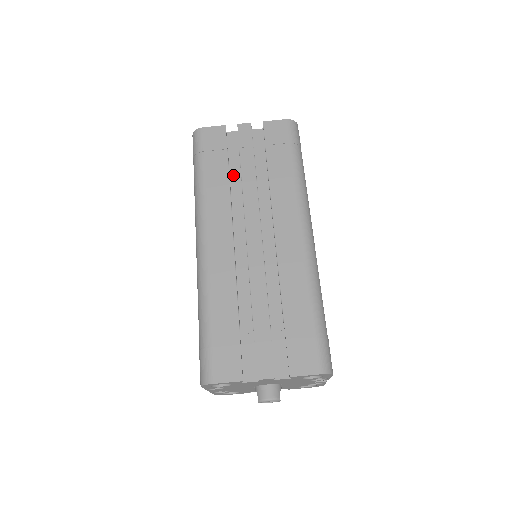
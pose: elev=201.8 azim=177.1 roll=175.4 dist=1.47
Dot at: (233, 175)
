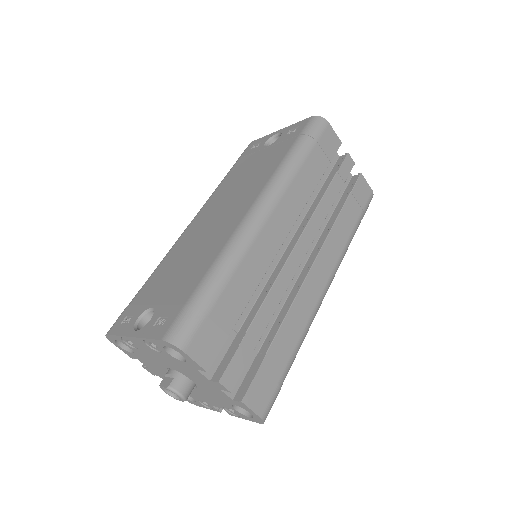
Dot at: occluded
